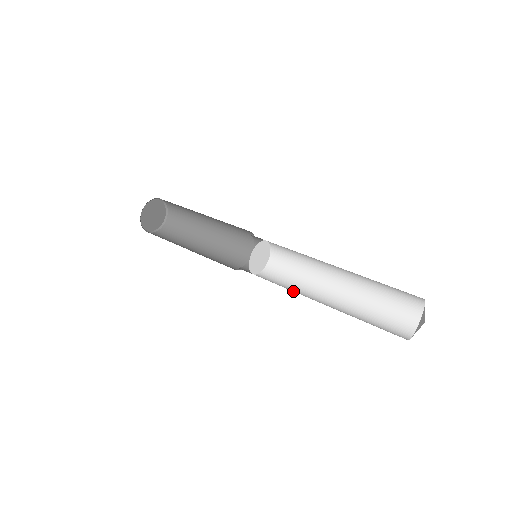
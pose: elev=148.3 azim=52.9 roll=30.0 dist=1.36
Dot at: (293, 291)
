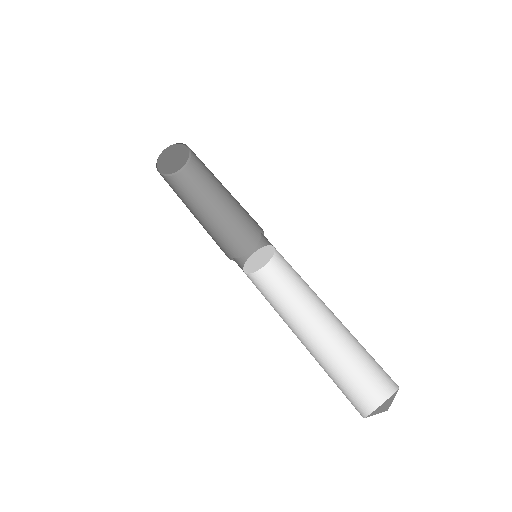
Dot at: (293, 303)
